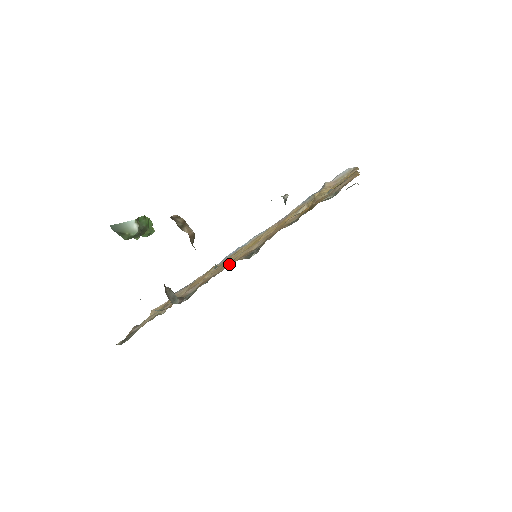
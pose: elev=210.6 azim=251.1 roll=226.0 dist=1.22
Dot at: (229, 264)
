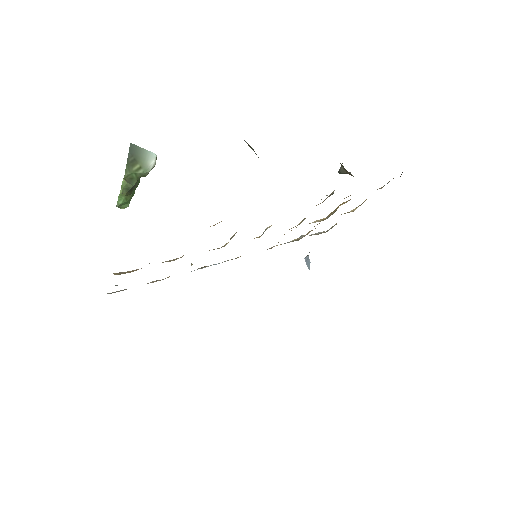
Dot at: occluded
